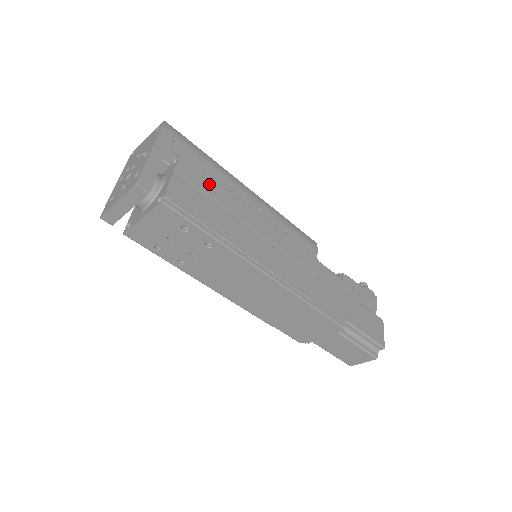
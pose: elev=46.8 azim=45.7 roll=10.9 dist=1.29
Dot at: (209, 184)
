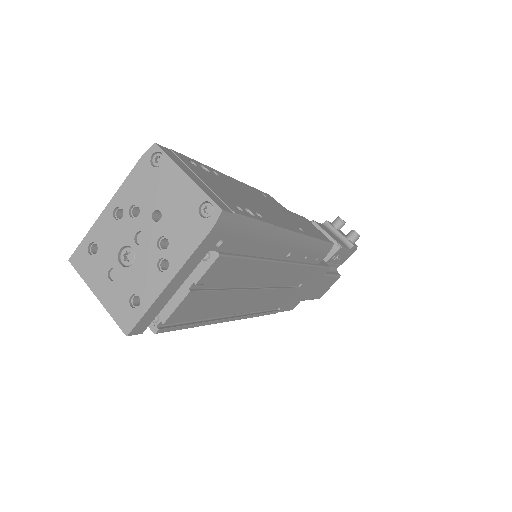
Dot at: (237, 271)
